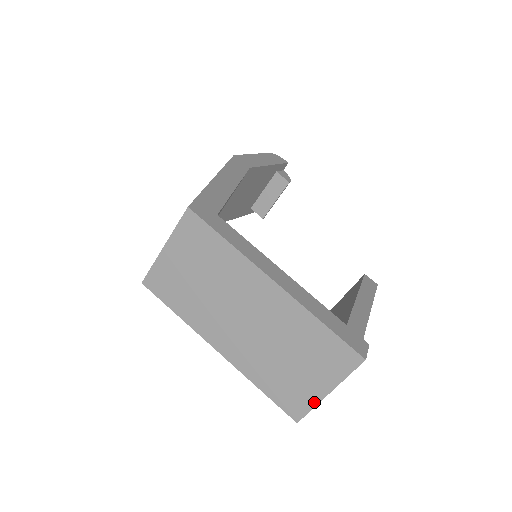
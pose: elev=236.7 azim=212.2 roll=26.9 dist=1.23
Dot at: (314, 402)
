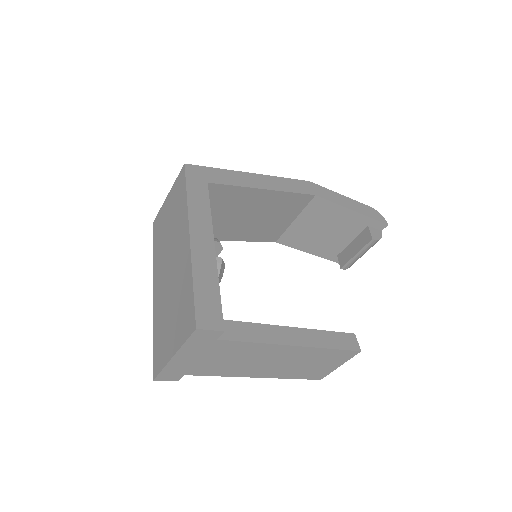
Dot at: (165, 362)
